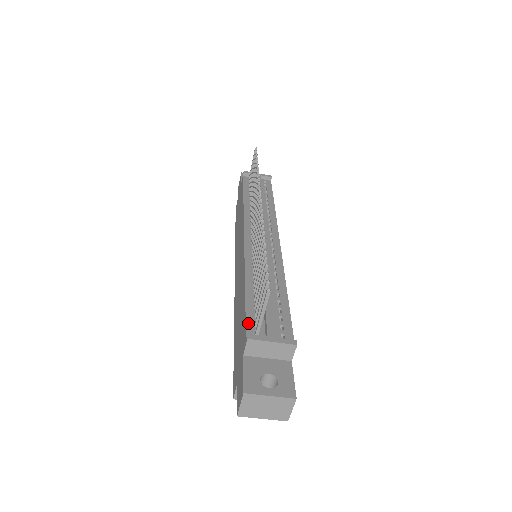
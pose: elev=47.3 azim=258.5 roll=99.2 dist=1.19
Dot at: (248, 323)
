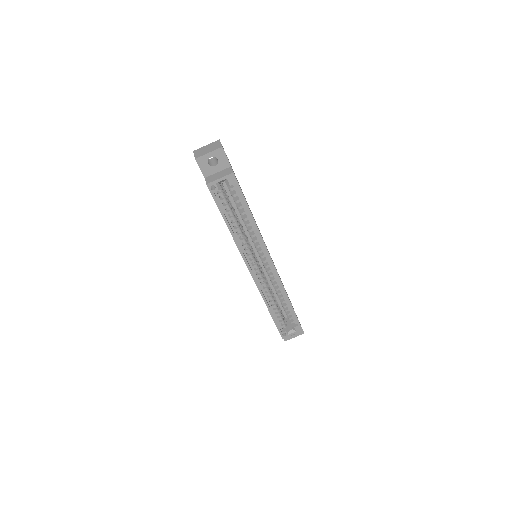
Dot at: occluded
